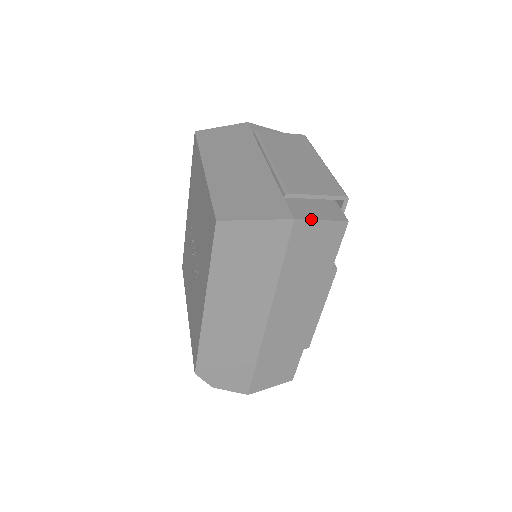
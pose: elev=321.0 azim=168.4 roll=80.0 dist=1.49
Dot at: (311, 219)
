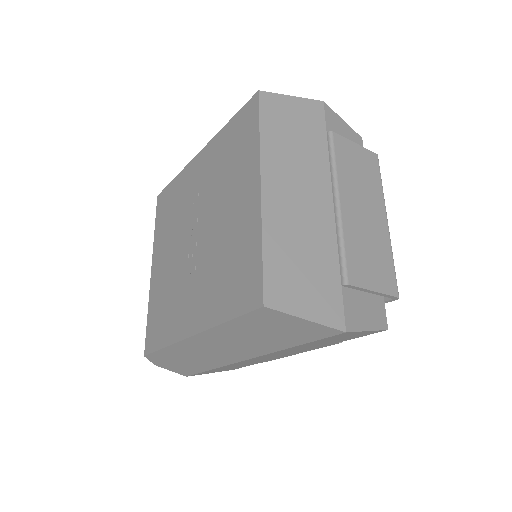
Dot at: (360, 330)
